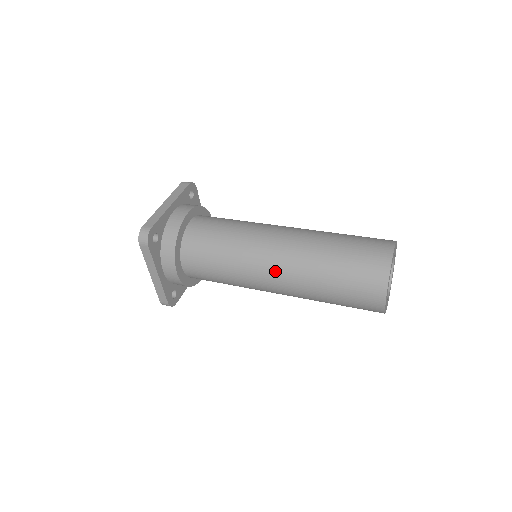
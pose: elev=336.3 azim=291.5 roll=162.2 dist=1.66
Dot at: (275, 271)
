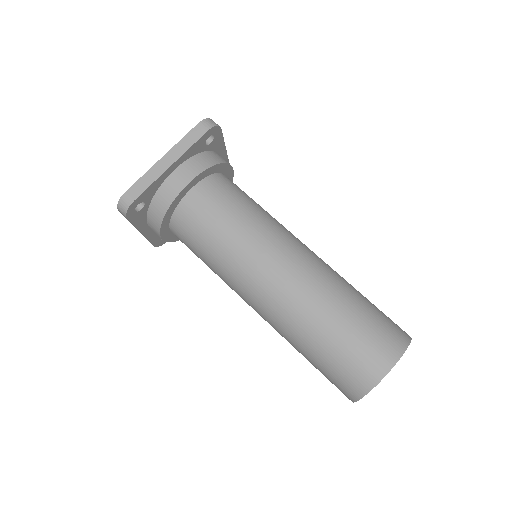
Dot at: (258, 307)
